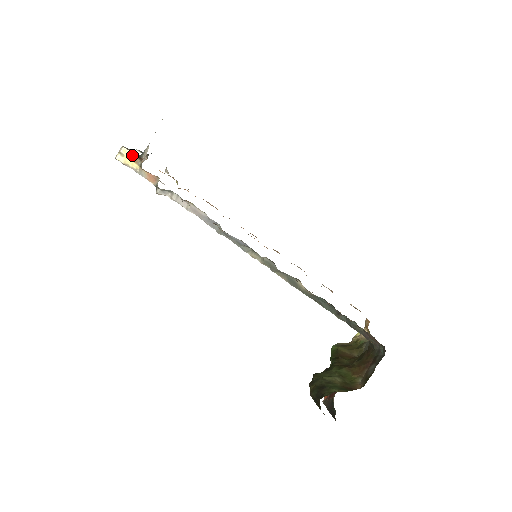
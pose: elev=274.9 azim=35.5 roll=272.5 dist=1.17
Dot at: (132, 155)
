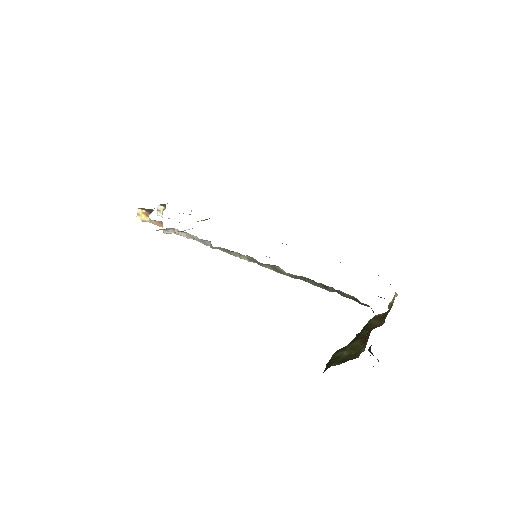
Dot at: (144, 212)
